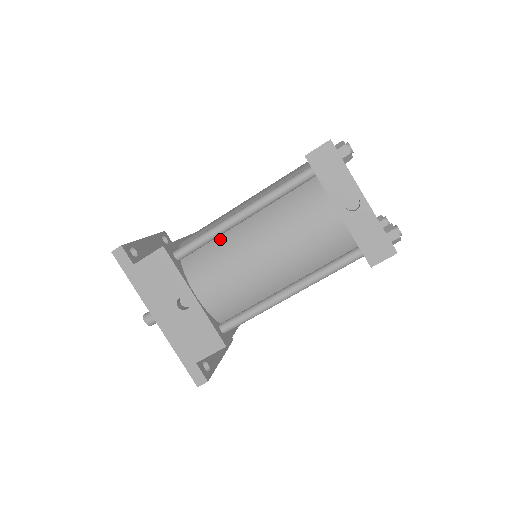
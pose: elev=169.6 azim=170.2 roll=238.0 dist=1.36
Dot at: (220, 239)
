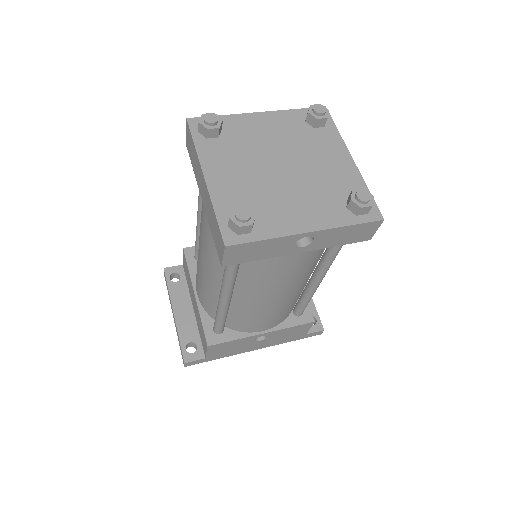
Dot at: (231, 308)
